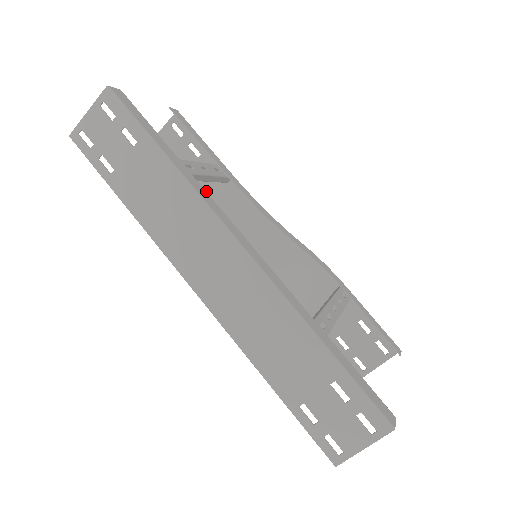
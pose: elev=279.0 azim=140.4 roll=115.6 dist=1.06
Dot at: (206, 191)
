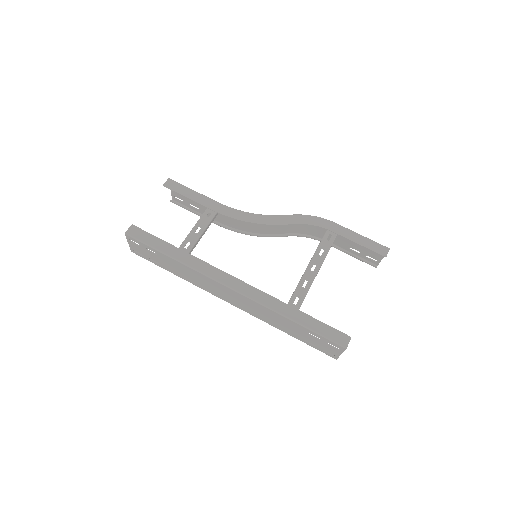
Dot at: occluded
